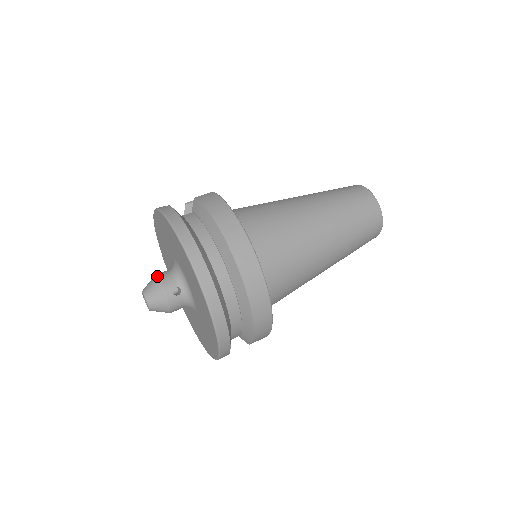
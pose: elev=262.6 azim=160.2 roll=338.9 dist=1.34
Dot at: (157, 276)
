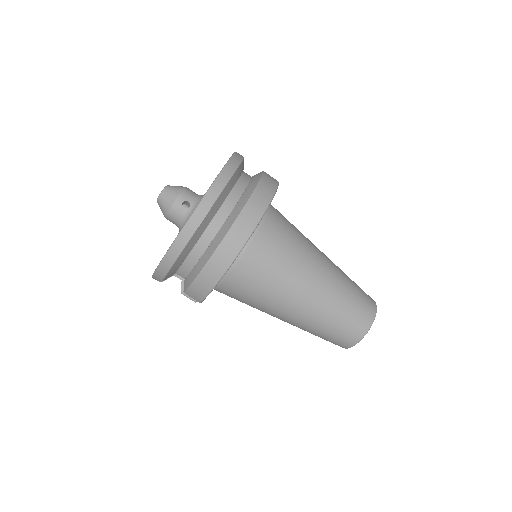
Dot at: occluded
